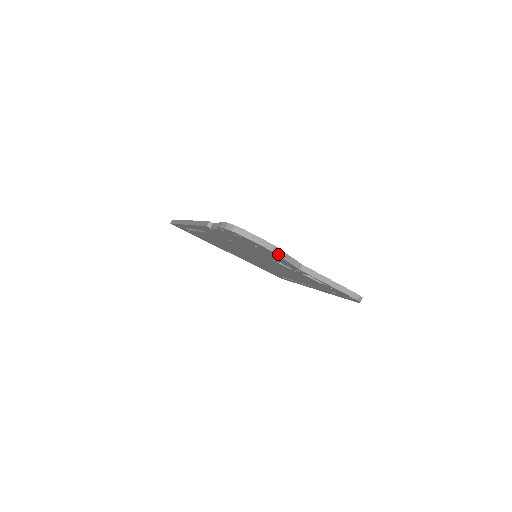
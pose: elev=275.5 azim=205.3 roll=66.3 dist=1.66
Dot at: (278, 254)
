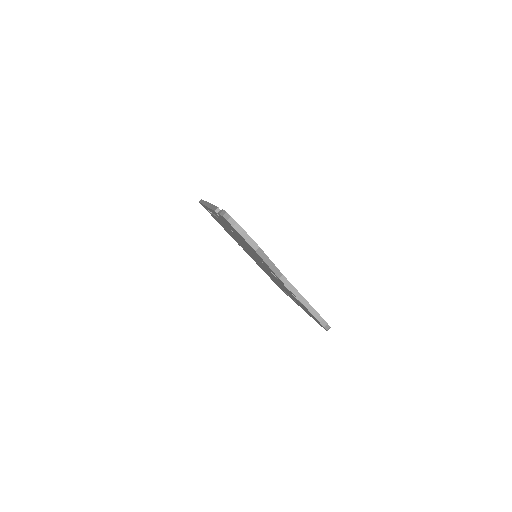
Dot at: (261, 256)
